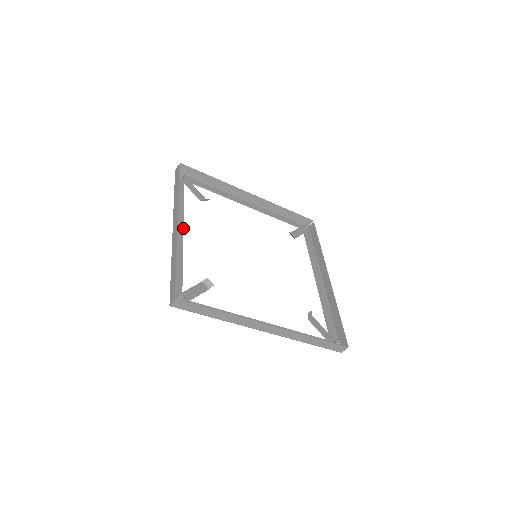
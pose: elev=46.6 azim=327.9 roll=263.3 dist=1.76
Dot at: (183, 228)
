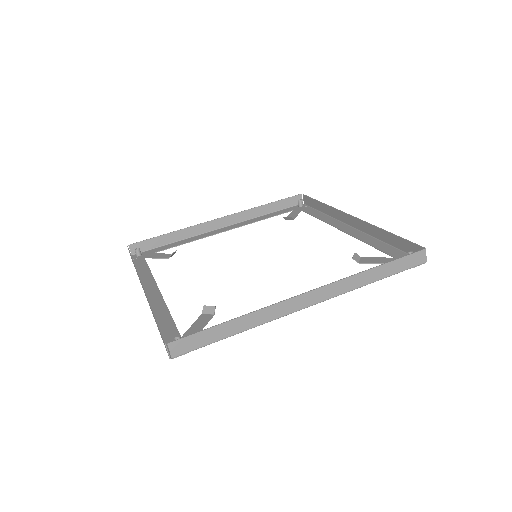
Dot at: (158, 288)
